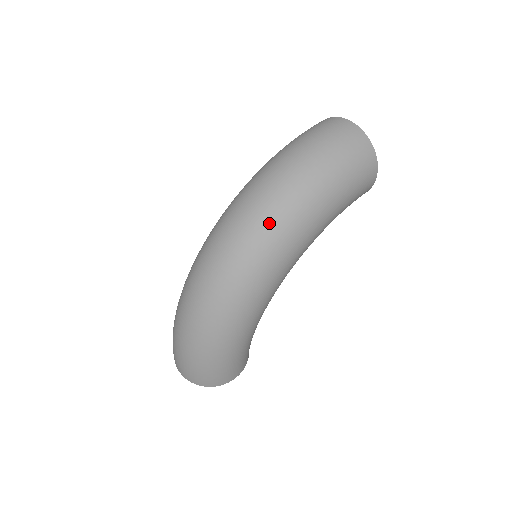
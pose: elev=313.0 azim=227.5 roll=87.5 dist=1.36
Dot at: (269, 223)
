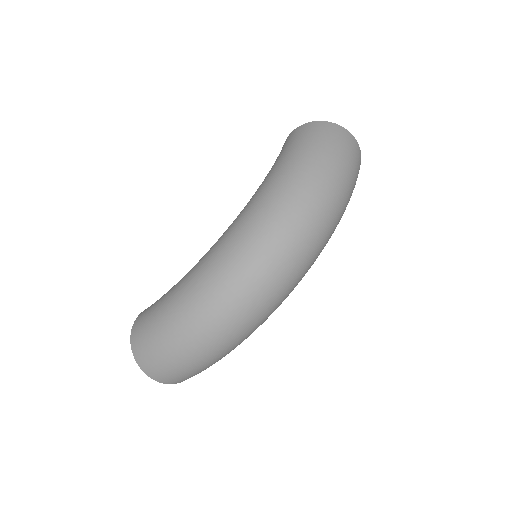
Dot at: (317, 243)
